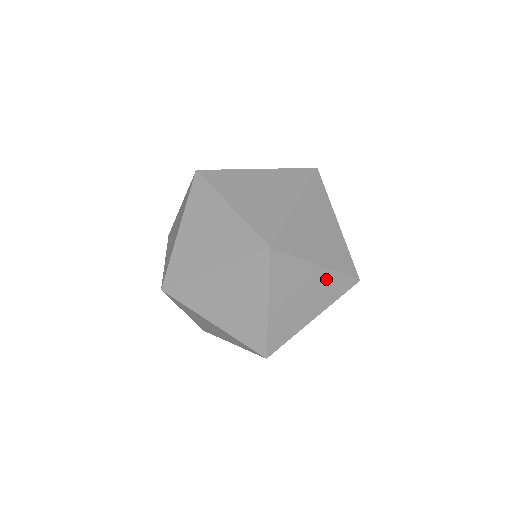
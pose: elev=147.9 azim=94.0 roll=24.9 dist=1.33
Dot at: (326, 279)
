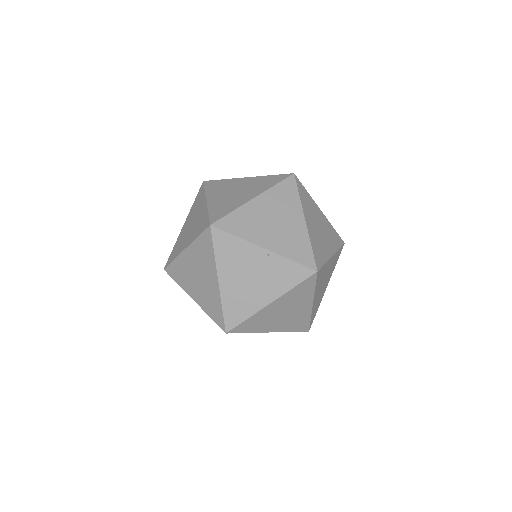
Dot at: (275, 263)
